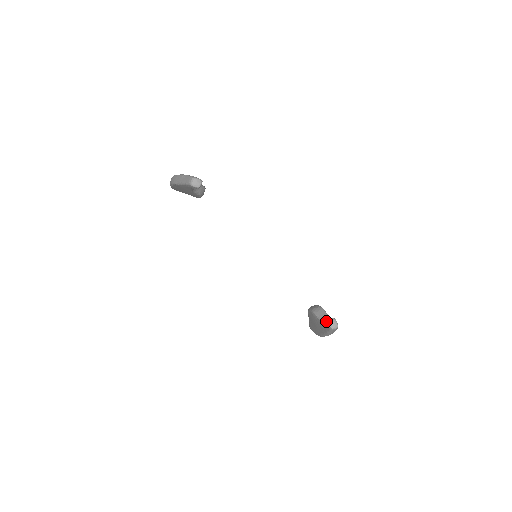
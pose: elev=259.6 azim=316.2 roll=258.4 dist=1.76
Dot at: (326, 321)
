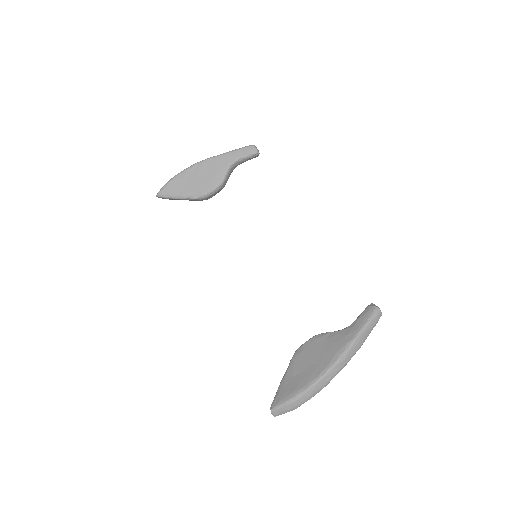
Dot at: occluded
